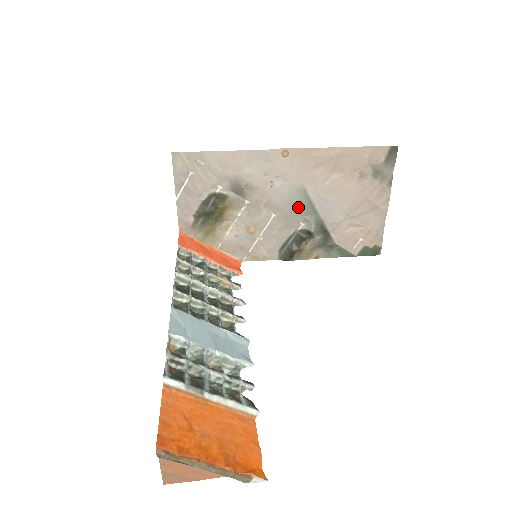
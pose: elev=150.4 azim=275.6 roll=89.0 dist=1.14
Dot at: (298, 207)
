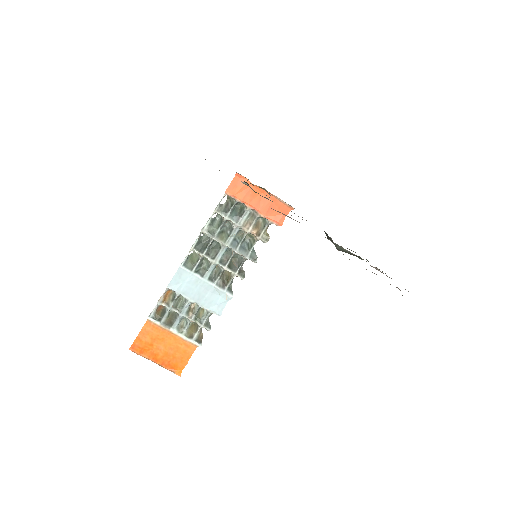
Dot at: occluded
